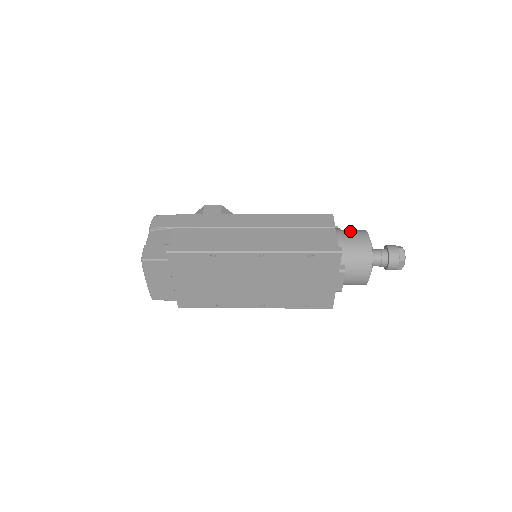
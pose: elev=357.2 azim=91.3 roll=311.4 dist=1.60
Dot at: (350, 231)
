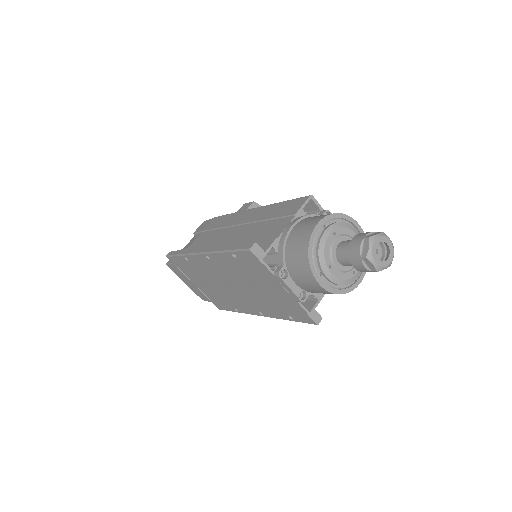
Dot at: (312, 217)
